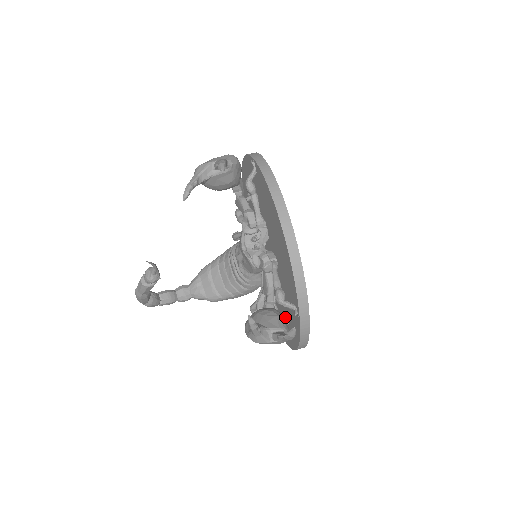
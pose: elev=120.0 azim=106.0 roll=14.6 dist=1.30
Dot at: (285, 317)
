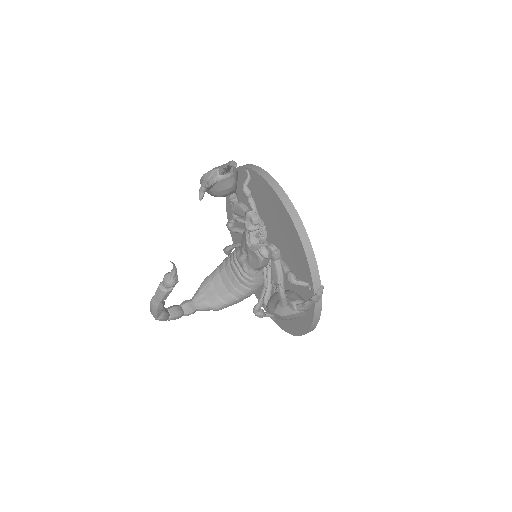
Dot at: occluded
